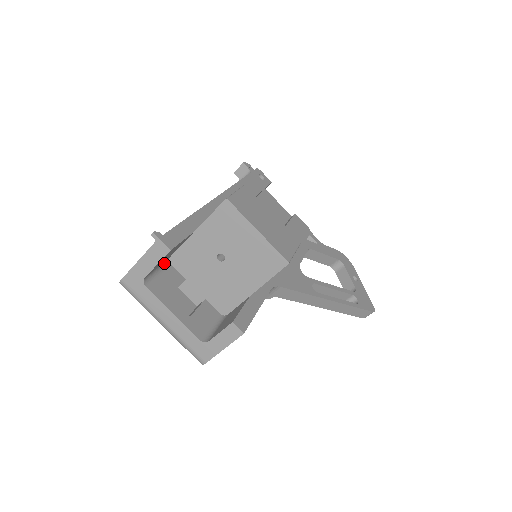
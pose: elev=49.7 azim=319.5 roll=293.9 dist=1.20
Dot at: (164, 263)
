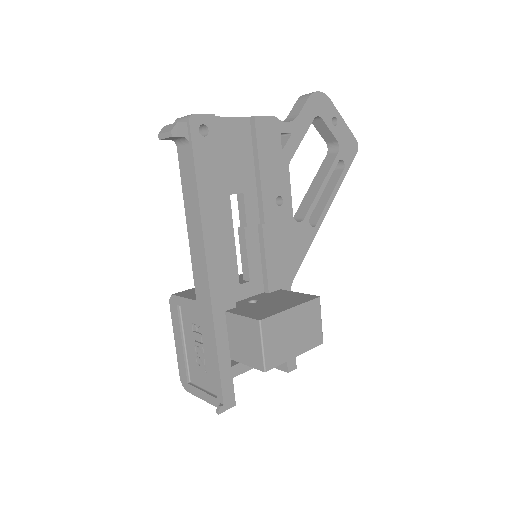
Dot at: occluded
